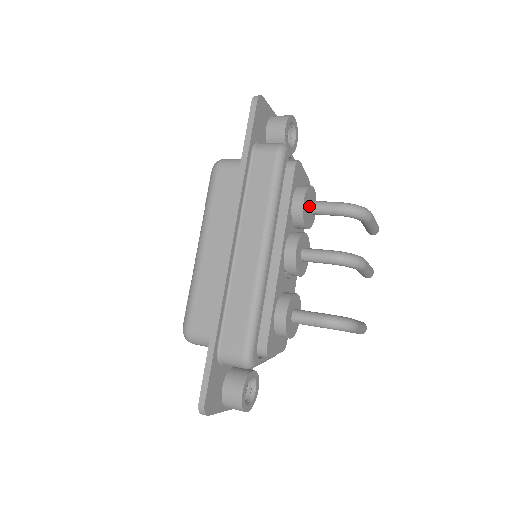
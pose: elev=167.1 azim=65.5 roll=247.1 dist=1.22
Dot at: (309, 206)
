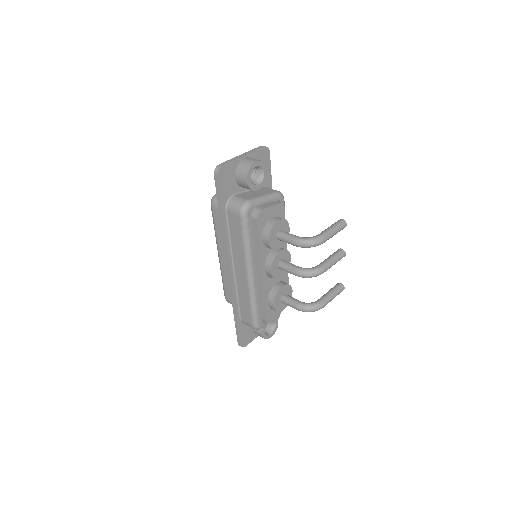
Dot at: (277, 237)
